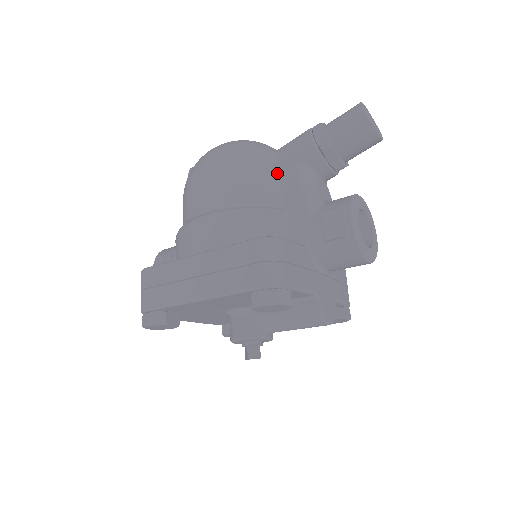
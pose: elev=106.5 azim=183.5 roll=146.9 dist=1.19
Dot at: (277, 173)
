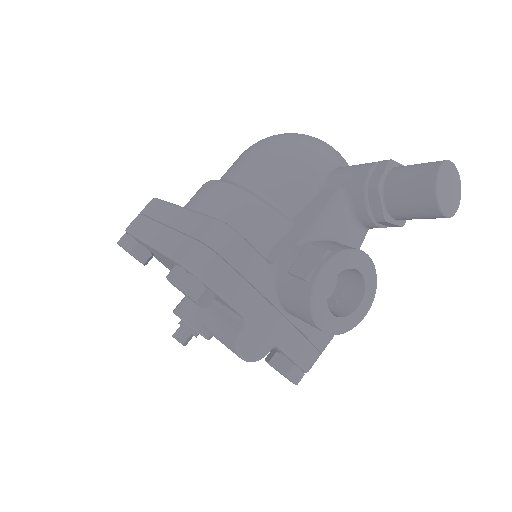
Dot at: (317, 186)
